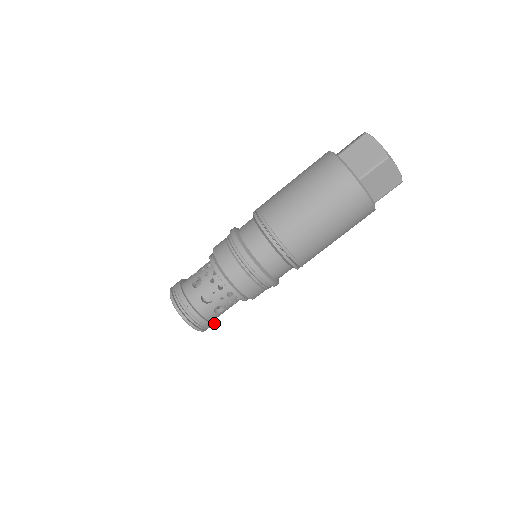
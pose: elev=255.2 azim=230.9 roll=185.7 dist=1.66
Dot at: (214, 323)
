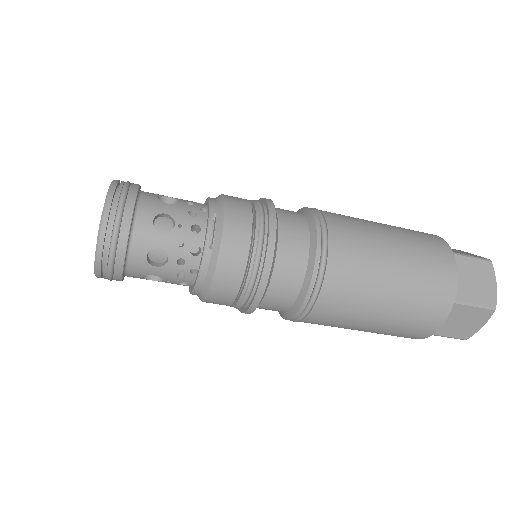
Dot at: occluded
